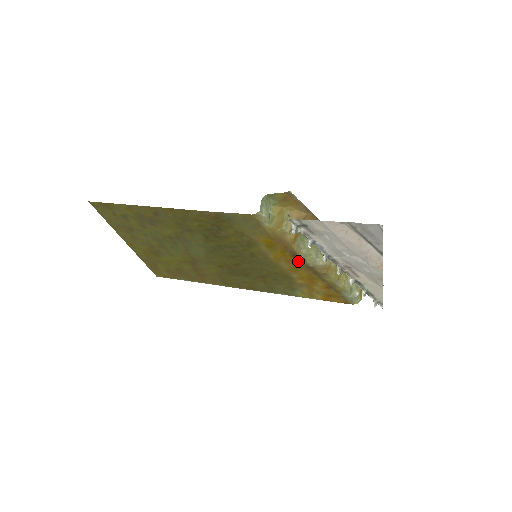
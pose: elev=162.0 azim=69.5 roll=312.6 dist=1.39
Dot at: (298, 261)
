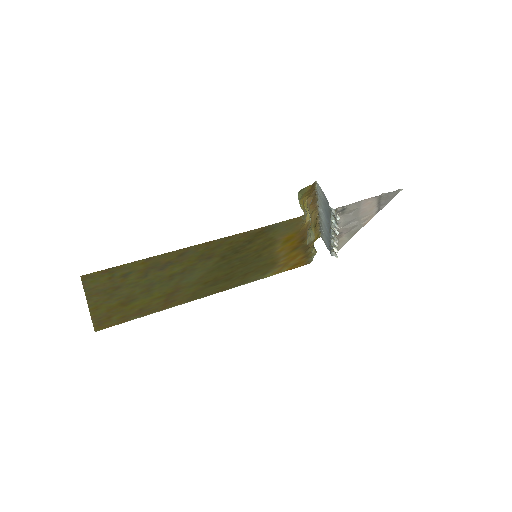
Dot at: (300, 244)
